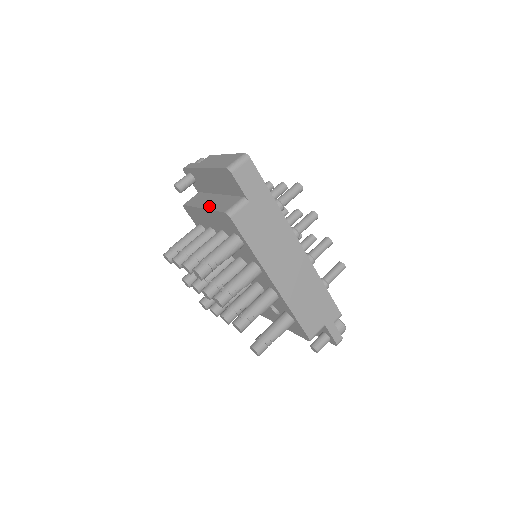
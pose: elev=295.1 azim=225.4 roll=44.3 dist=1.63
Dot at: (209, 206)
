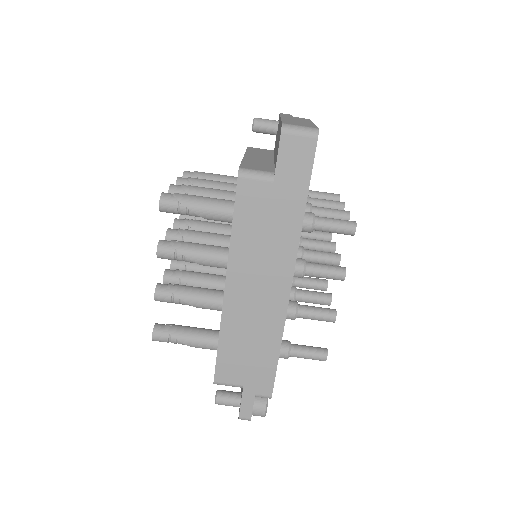
Dot at: (249, 158)
